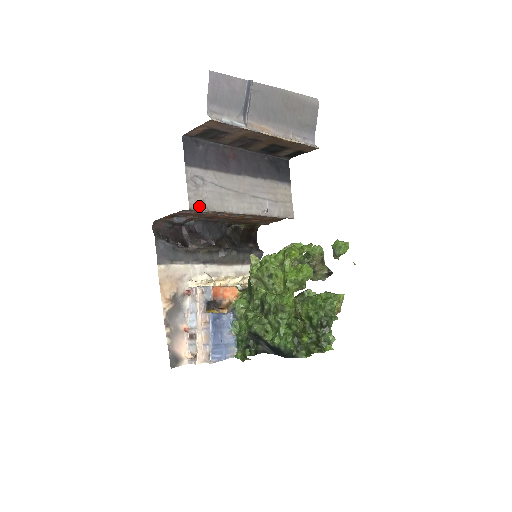
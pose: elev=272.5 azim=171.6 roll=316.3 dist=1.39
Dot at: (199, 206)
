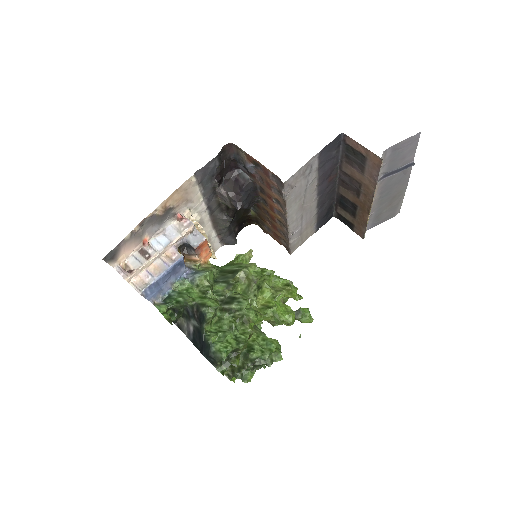
Dot at: (288, 187)
